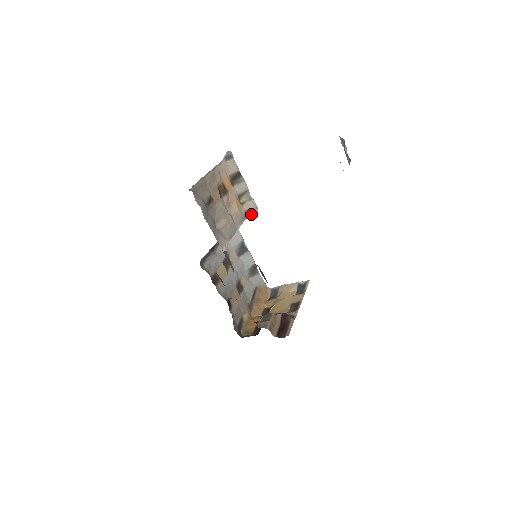
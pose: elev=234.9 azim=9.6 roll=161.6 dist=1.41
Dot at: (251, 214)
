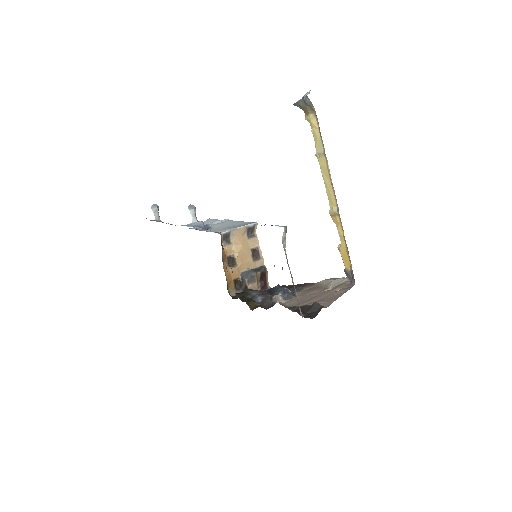
Dot at: occluded
